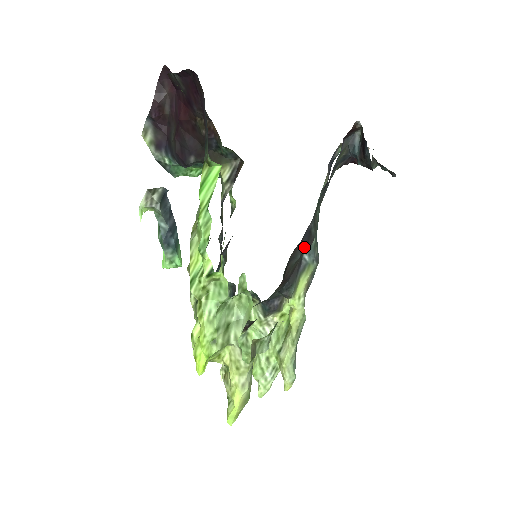
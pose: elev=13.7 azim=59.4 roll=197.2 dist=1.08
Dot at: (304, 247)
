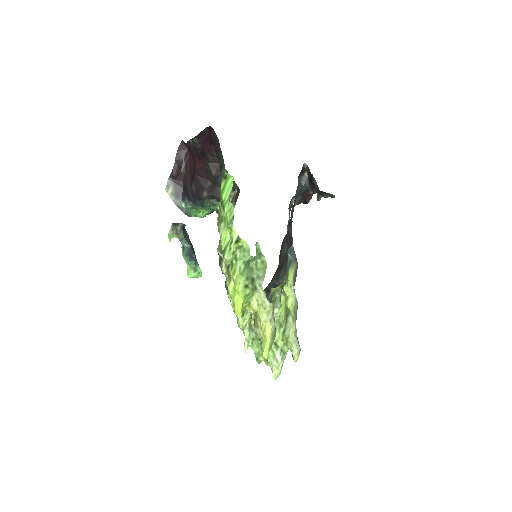
Dot at: (288, 243)
